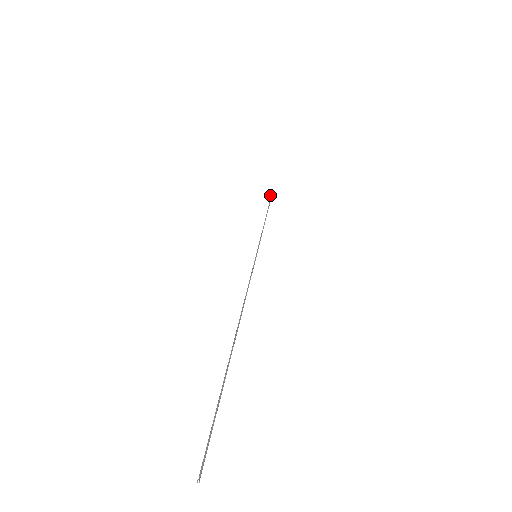
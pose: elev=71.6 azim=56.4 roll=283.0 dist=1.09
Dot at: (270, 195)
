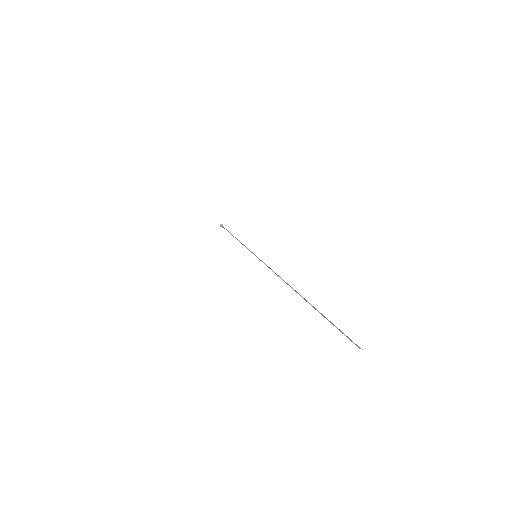
Dot at: (222, 224)
